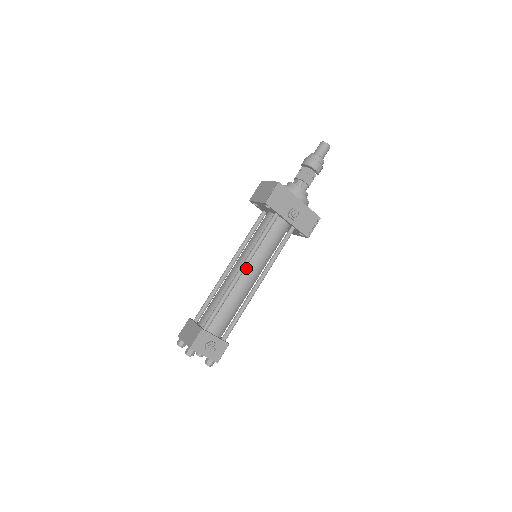
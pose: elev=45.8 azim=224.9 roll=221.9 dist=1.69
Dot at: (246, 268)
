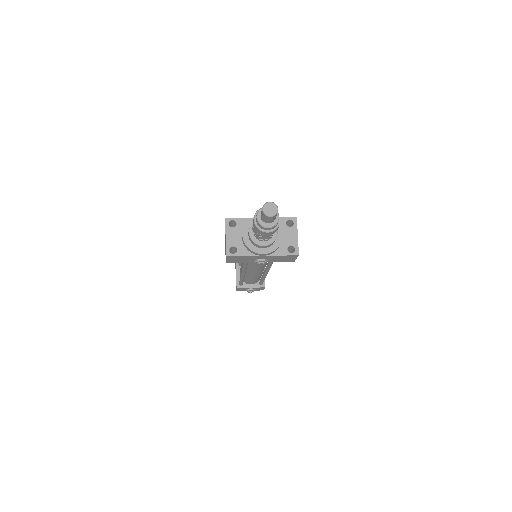
Dot at: (247, 270)
